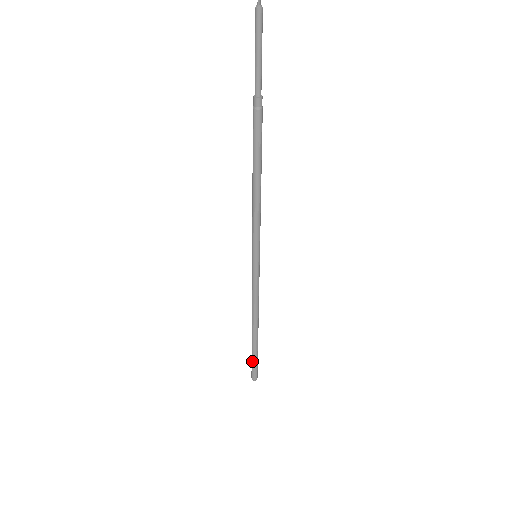
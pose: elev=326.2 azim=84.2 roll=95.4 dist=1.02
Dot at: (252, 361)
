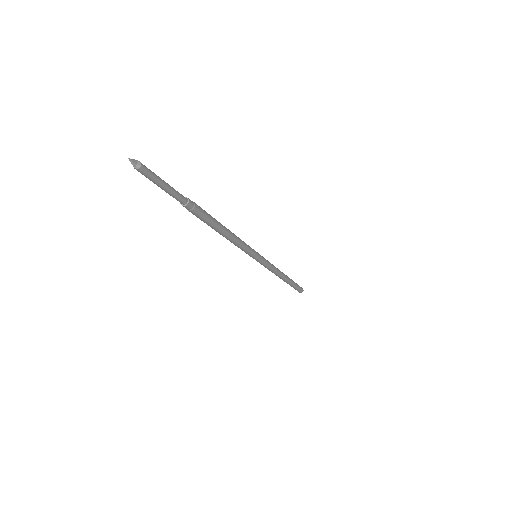
Dot at: occluded
